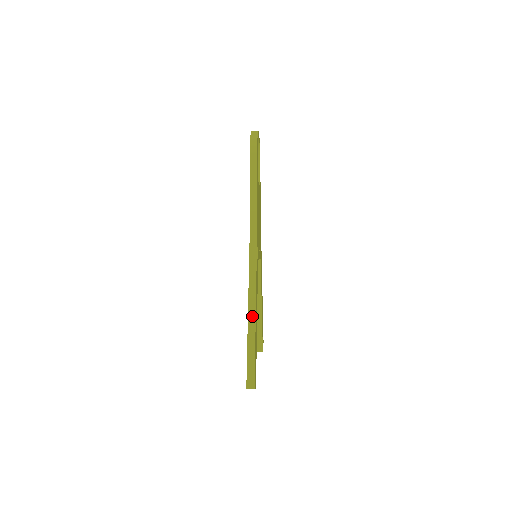
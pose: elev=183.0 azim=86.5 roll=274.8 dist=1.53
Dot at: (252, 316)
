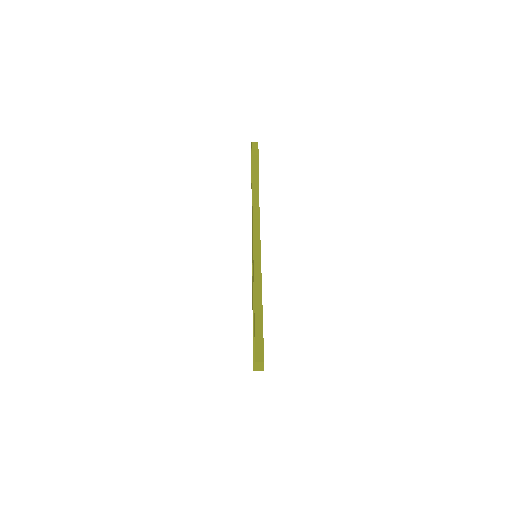
Dot at: (258, 294)
